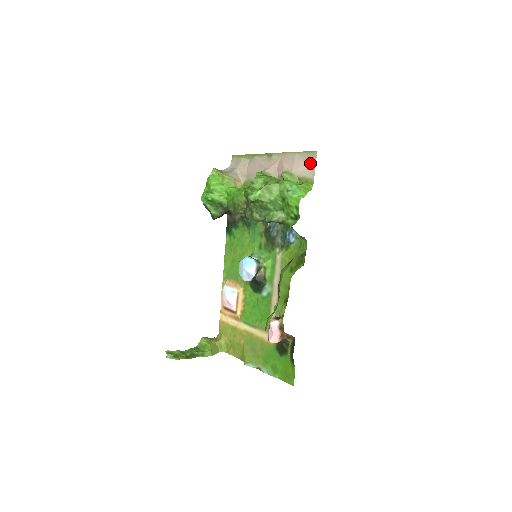
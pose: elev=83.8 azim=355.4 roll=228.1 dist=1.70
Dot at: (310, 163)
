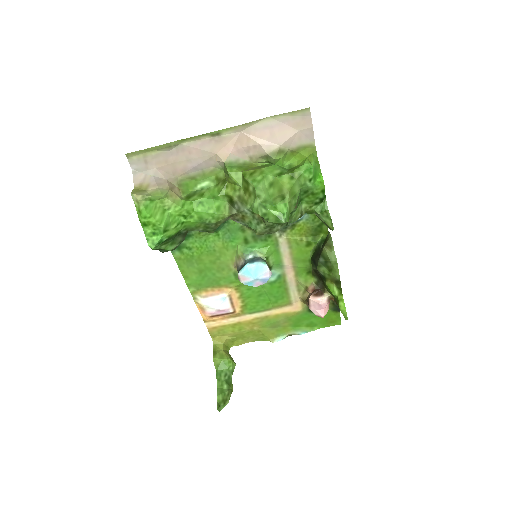
Dot at: (304, 127)
